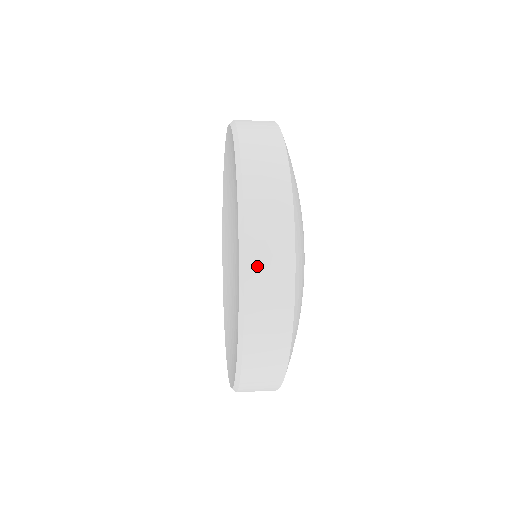
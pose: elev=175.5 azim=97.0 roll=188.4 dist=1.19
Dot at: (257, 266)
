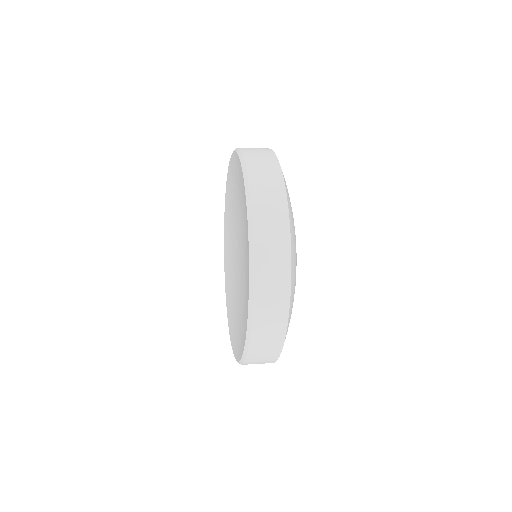
Dot at: (258, 343)
